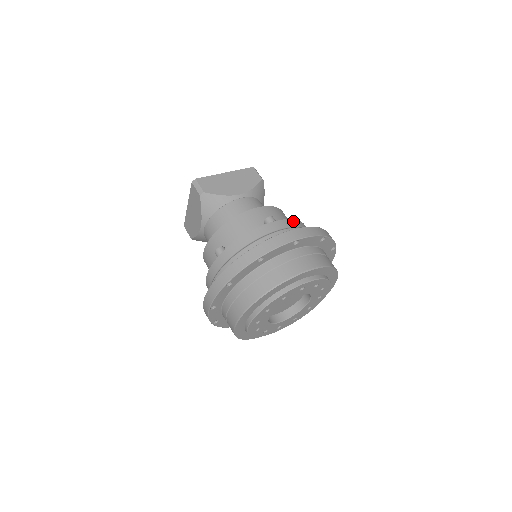
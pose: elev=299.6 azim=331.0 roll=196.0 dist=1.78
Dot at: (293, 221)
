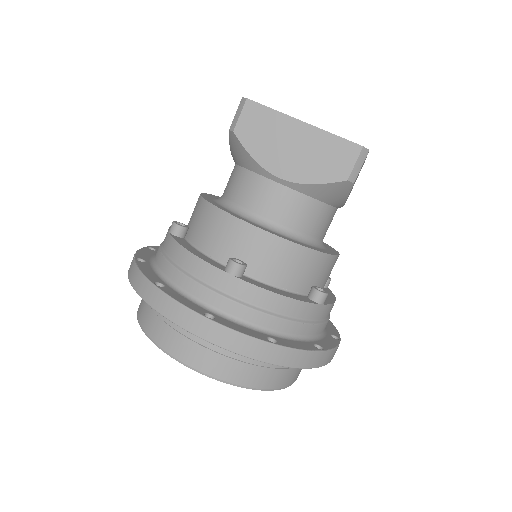
Dot at: (269, 295)
